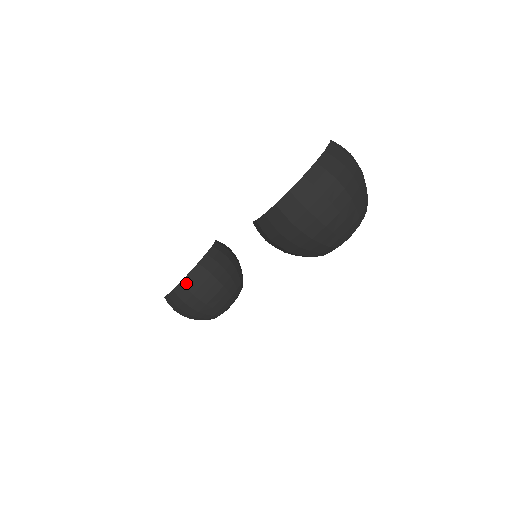
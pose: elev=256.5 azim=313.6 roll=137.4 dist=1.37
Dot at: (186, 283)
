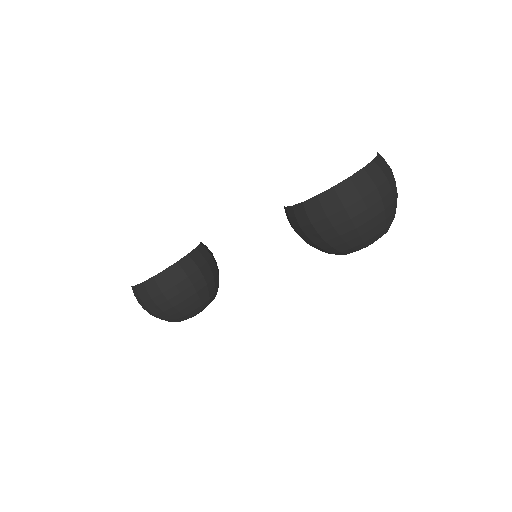
Dot at: (171, 272)
